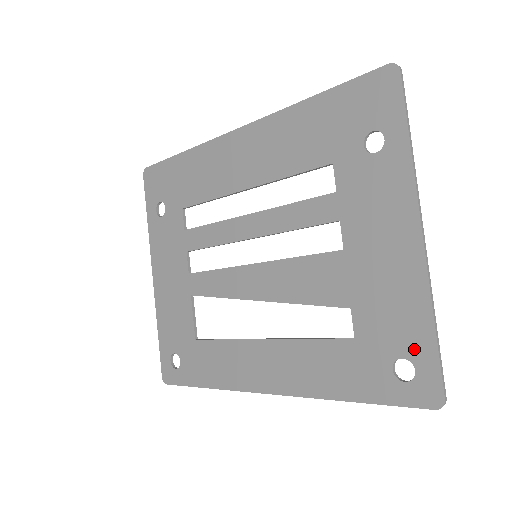
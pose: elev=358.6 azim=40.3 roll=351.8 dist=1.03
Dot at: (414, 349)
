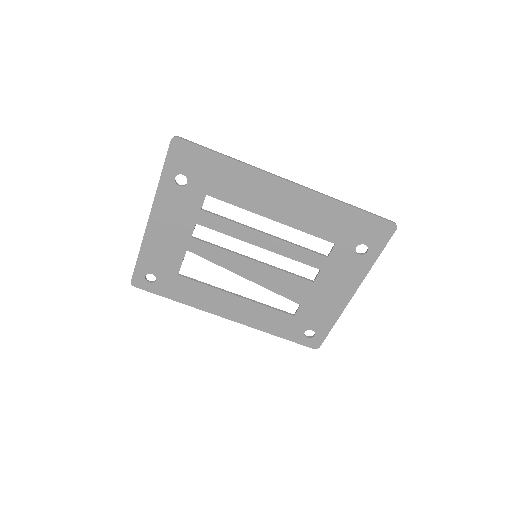
Dot at: (319, 329)
